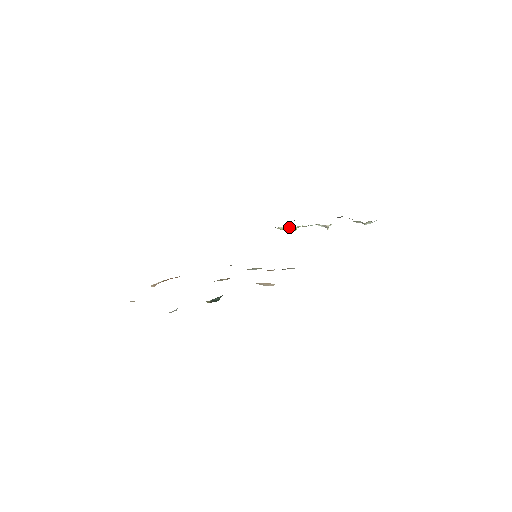
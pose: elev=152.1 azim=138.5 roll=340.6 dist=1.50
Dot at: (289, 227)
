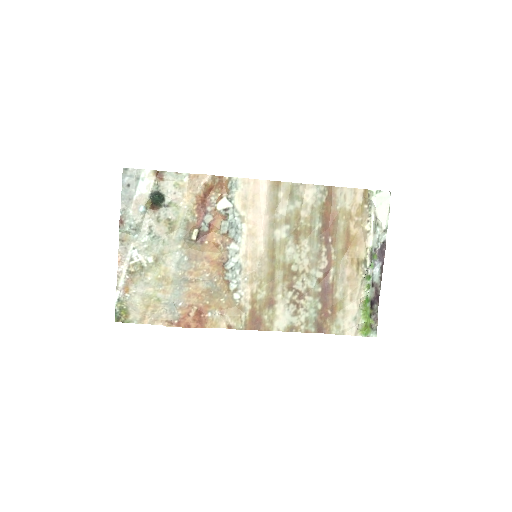
Dot at: (359, 307)
